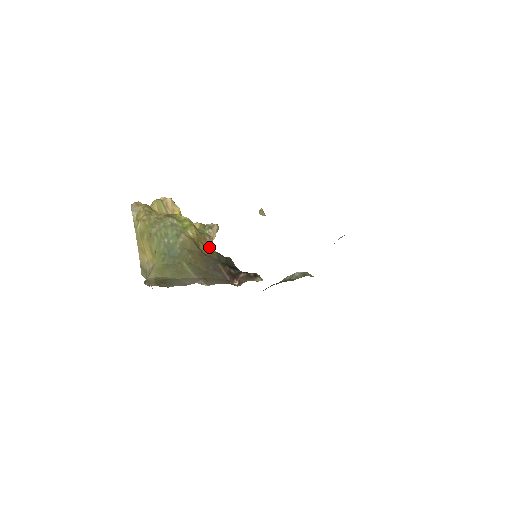
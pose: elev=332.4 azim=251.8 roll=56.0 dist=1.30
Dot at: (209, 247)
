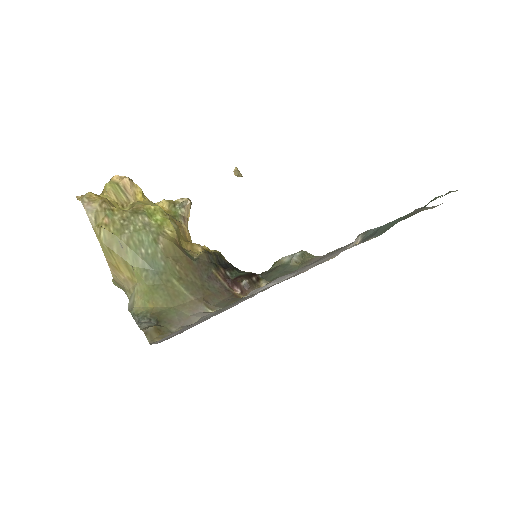
Dot at: (187, 233)
